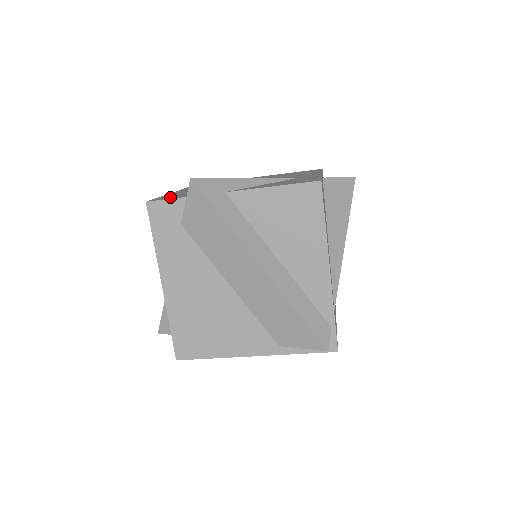
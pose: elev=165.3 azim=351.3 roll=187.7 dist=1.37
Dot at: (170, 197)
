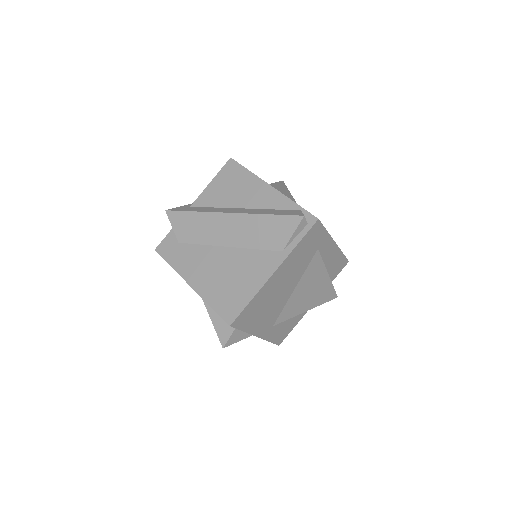
Dot at: occluded
